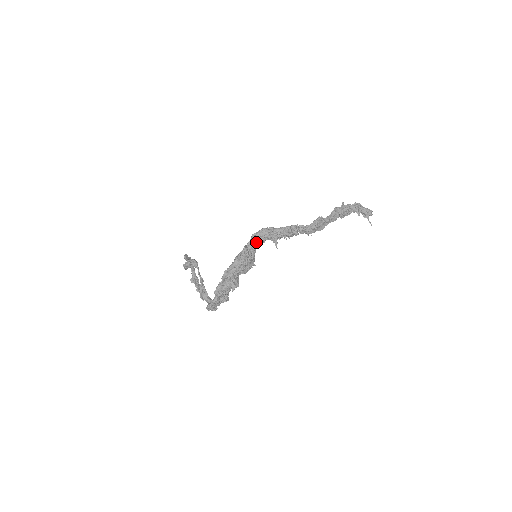
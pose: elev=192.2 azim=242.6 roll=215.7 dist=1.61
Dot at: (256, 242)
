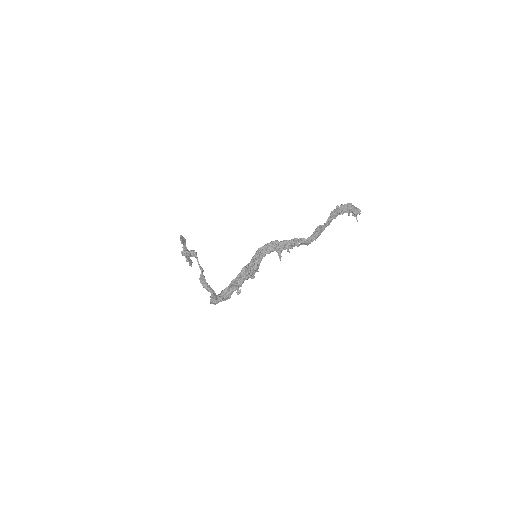
Dot at: (262, 256)
